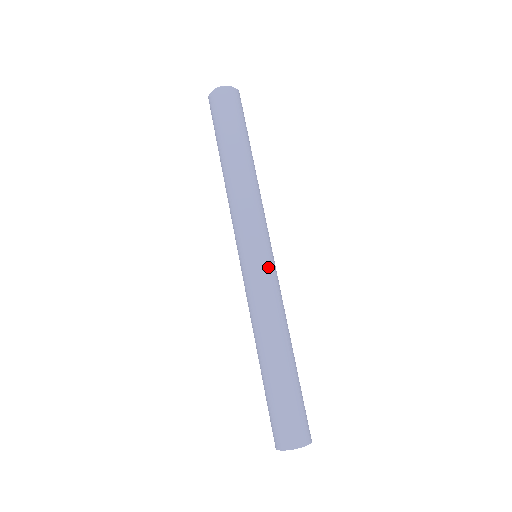
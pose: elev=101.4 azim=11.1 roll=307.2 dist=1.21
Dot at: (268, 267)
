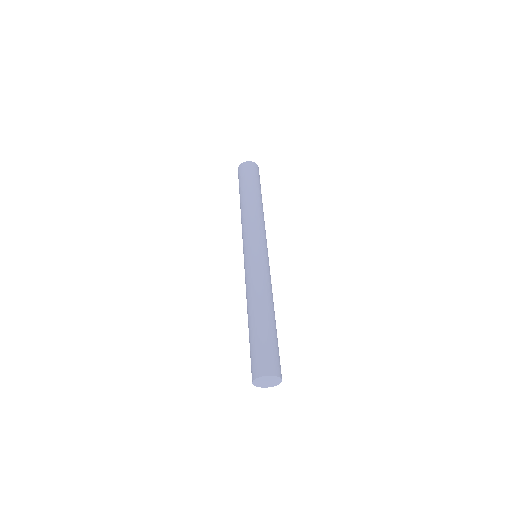
Dot at: (252, 258)
